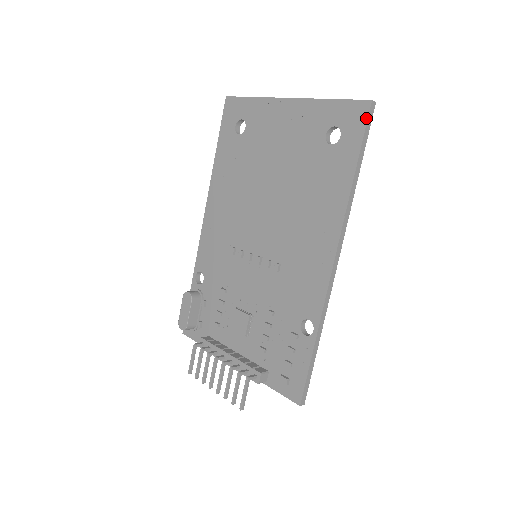
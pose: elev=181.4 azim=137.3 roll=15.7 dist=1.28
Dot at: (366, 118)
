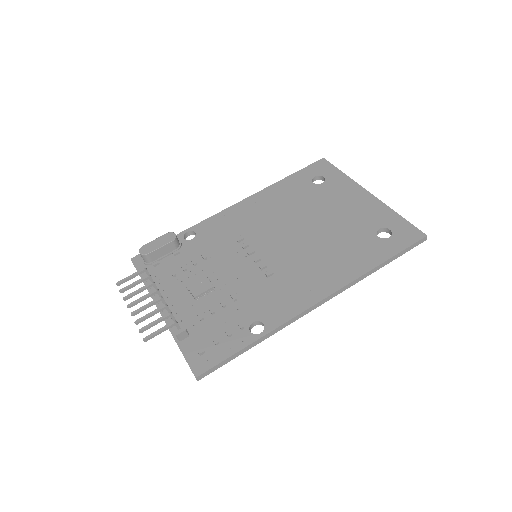
Dot at: (416, 241)
